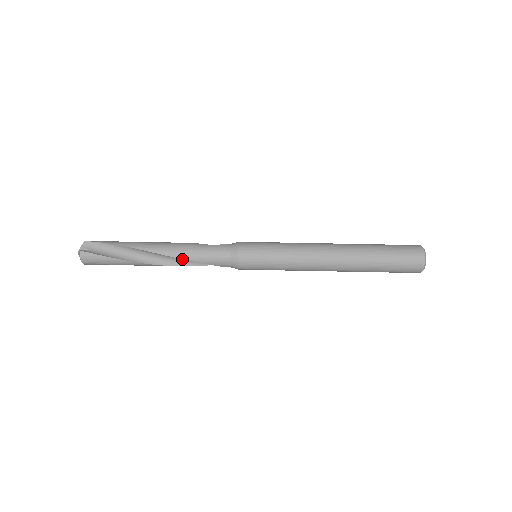
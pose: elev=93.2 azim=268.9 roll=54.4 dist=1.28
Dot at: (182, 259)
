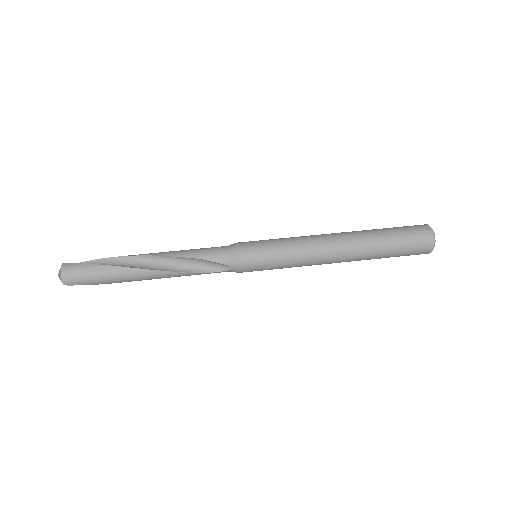
Dot at: (175, 264)
